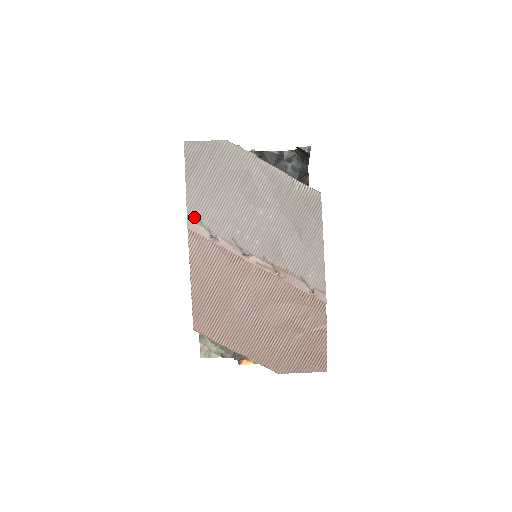
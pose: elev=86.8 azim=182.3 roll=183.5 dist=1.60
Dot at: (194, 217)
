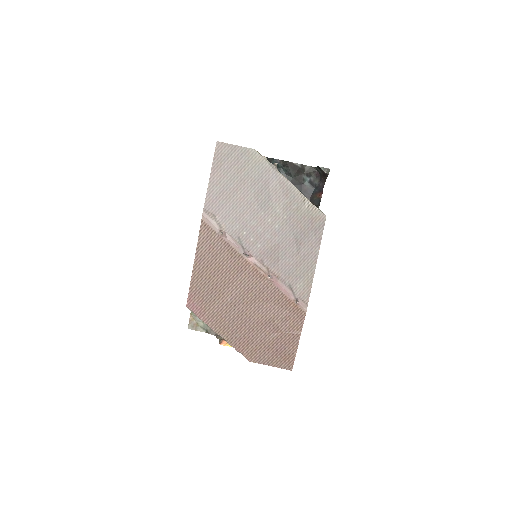
Dot at: (210, 211)
